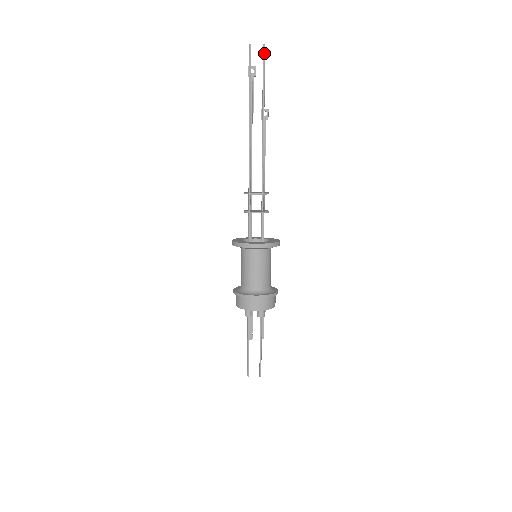
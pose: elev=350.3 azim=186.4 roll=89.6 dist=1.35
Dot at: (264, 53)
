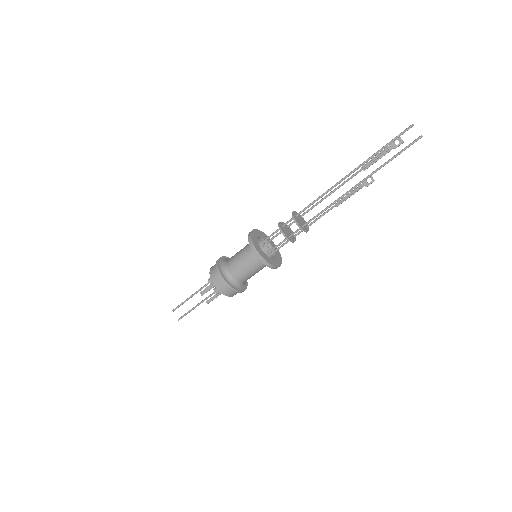
Dot at: (414, 142)
